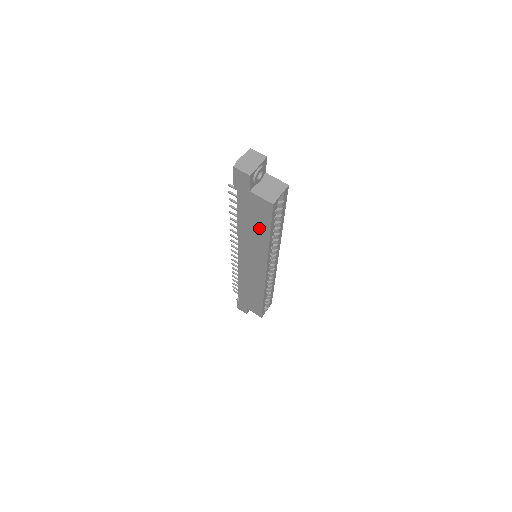
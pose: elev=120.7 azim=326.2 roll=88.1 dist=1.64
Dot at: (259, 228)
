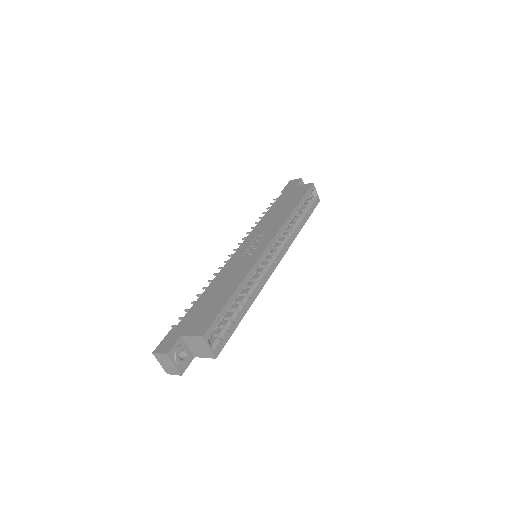
Dot at: occluded
